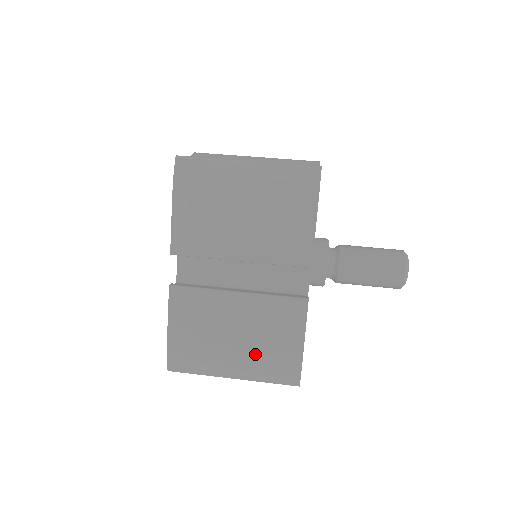
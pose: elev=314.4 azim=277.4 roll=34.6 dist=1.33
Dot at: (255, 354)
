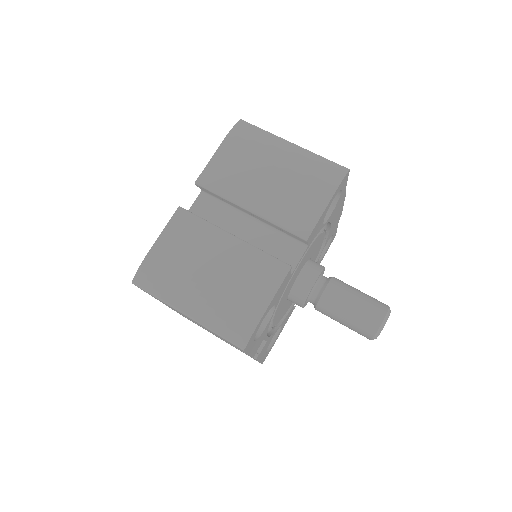
Dot at: (220, 296)
